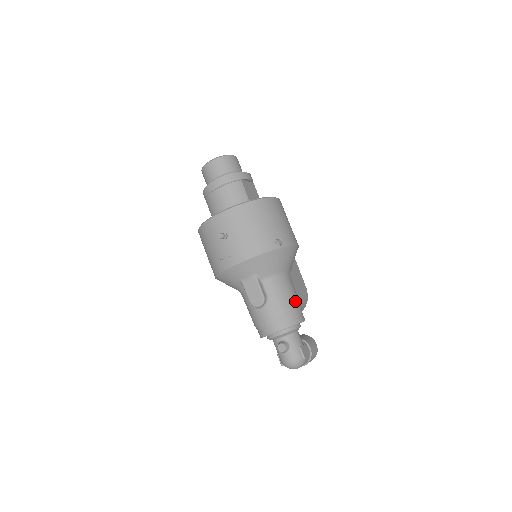
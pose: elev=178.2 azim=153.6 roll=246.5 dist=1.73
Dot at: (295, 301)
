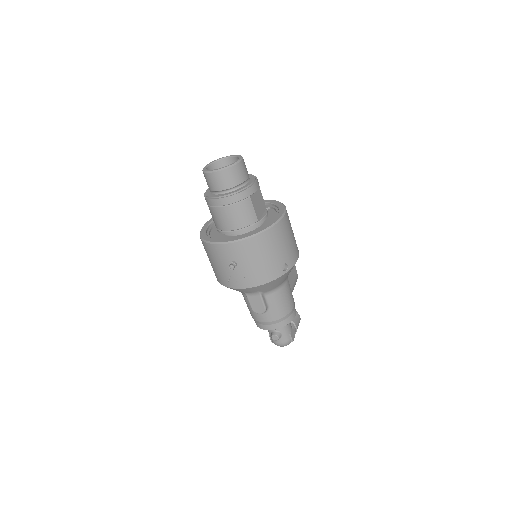
Dot at: (291, 302)
